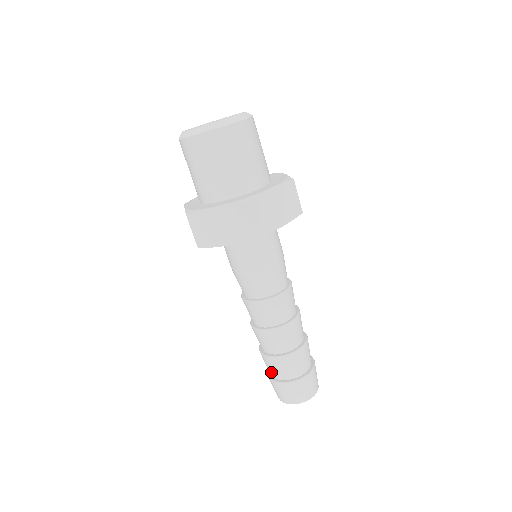
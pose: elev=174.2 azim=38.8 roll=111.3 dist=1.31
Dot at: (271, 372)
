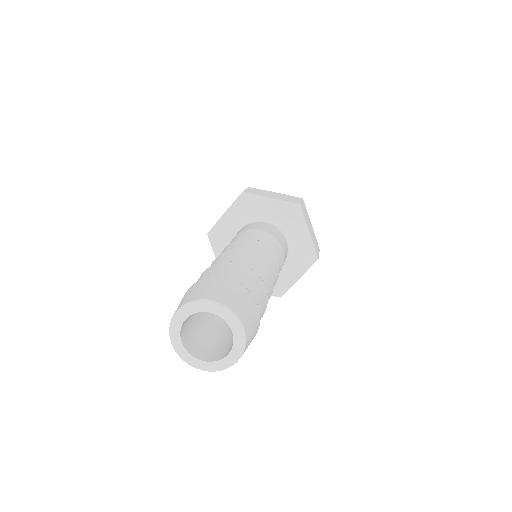
Dot at: occluded
